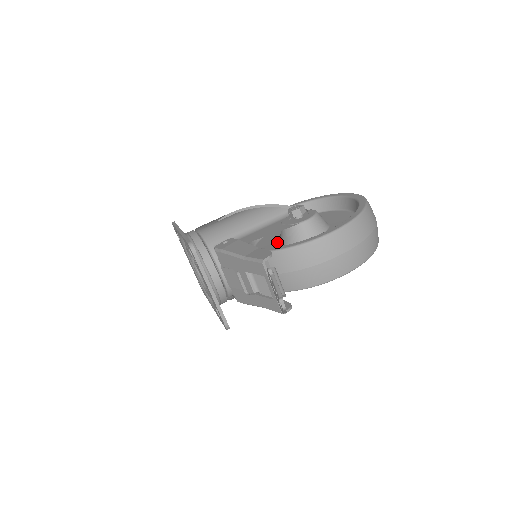
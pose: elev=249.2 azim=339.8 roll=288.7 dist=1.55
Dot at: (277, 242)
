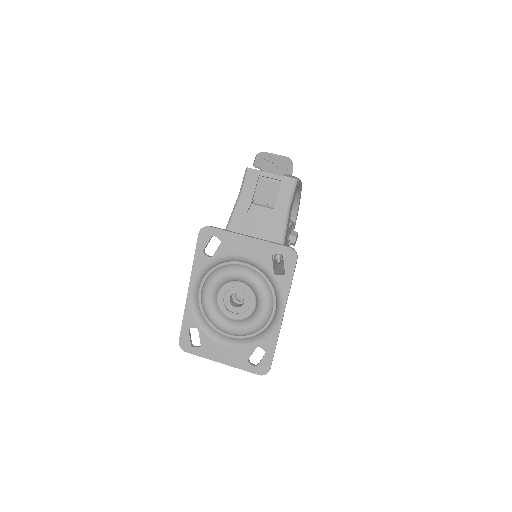
Dot at: occluded
